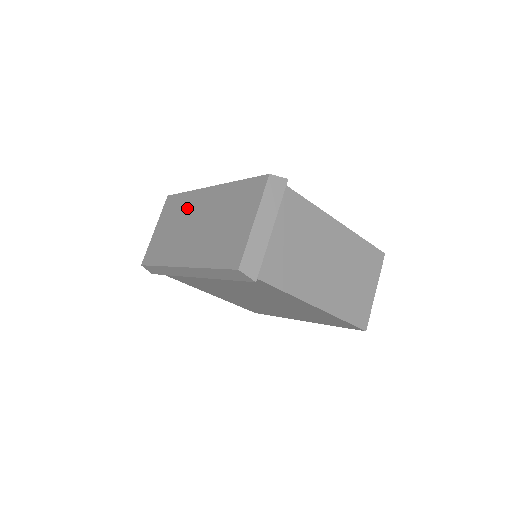
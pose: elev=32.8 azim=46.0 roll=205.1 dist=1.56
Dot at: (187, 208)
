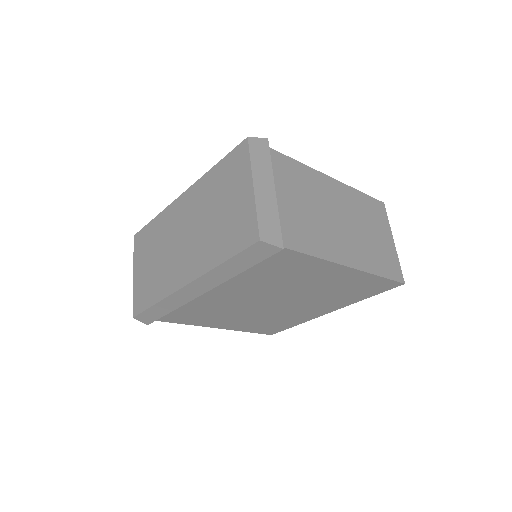
Dot at: (163, 230)
